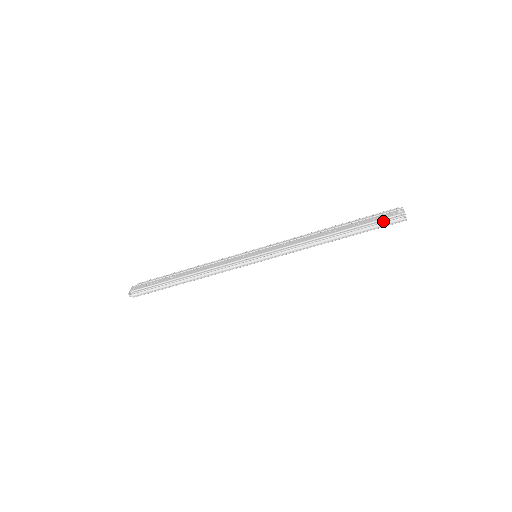
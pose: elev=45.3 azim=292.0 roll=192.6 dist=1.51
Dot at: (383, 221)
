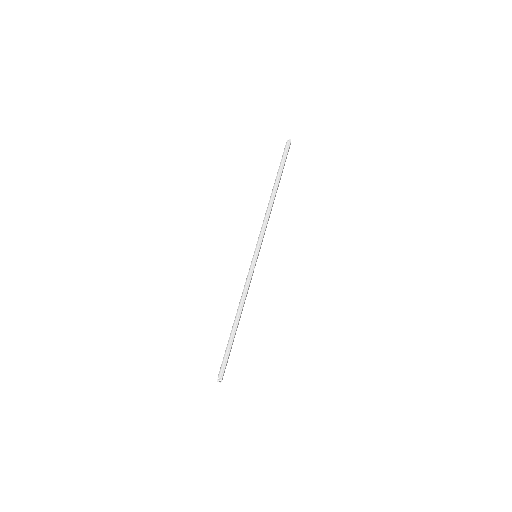
Dot at: (283, 155)
